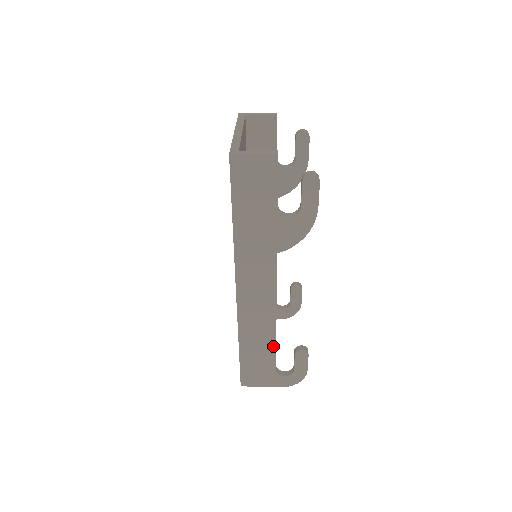
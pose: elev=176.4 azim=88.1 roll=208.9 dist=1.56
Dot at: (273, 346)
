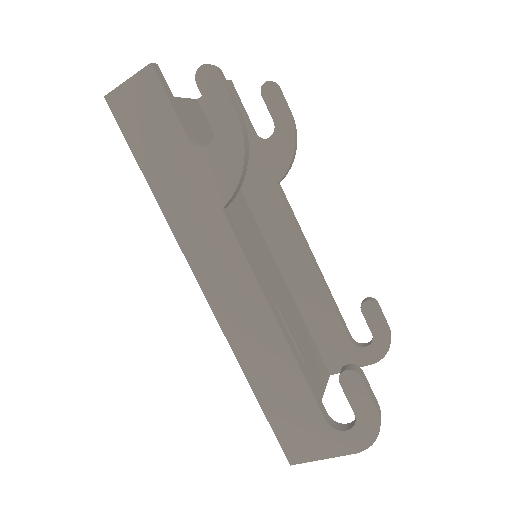
Dot at: (298, 374)
